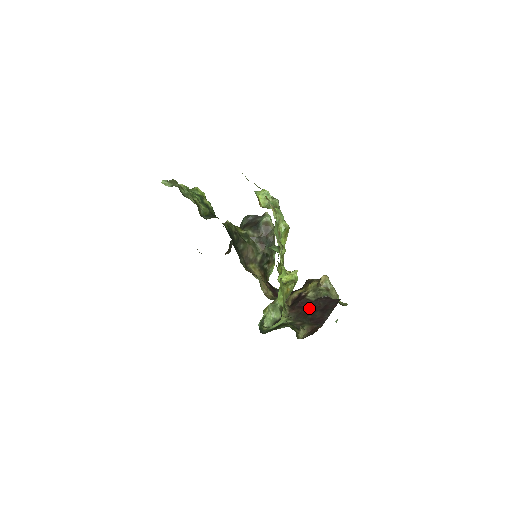
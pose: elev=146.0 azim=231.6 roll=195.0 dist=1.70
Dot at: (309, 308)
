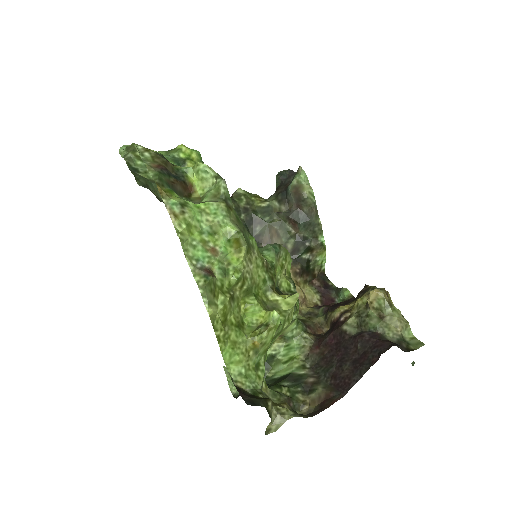
Dot at: (339, 351)
